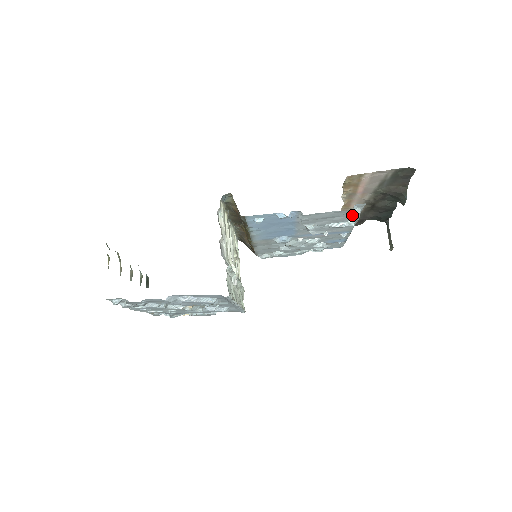
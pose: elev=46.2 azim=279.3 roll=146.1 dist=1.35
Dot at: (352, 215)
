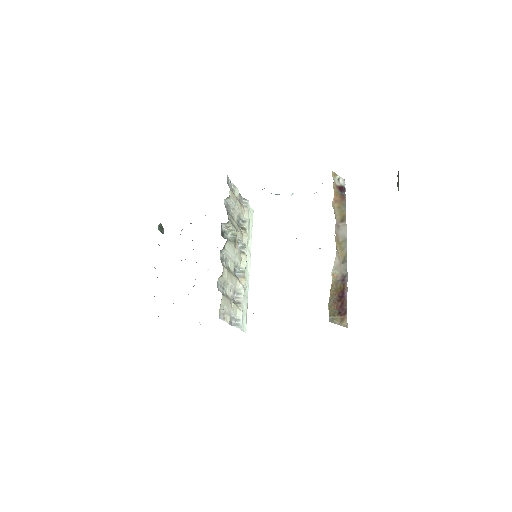
Dot at: occluded
